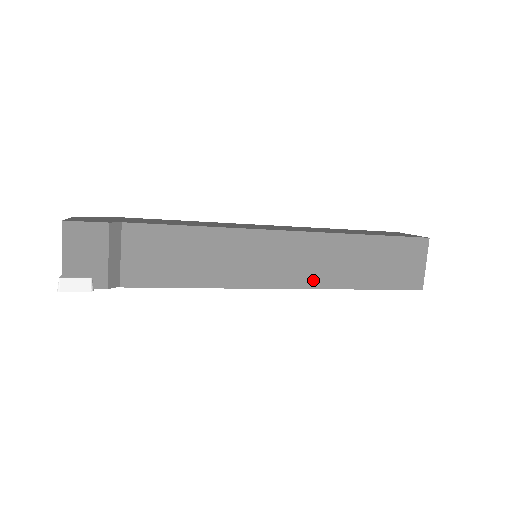
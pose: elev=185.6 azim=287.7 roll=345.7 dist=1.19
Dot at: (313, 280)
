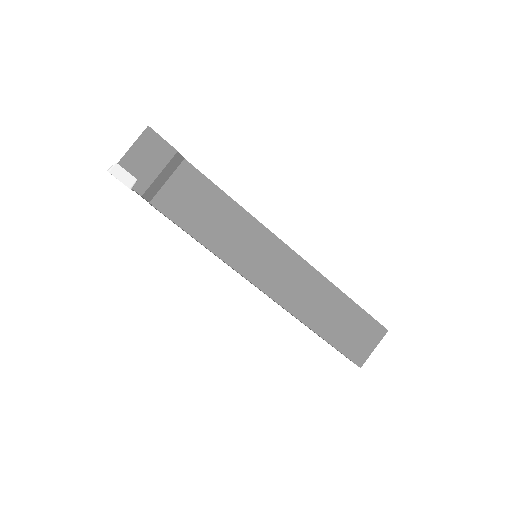
Dot at: (287, 301)
